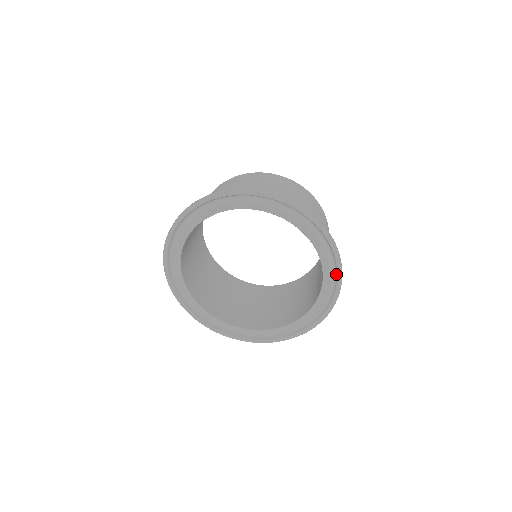
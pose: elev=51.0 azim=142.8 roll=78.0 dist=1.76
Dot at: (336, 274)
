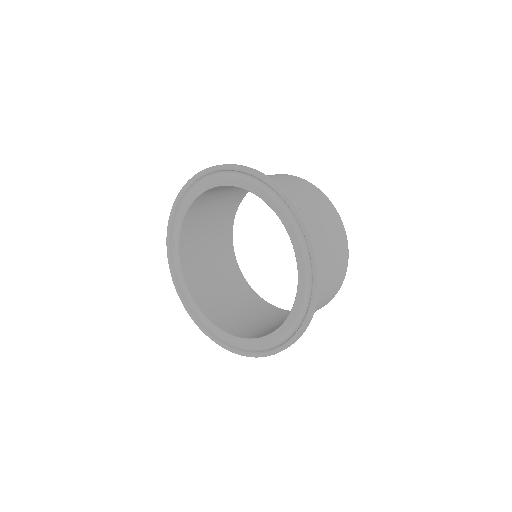
Dot at: (286, 203)
